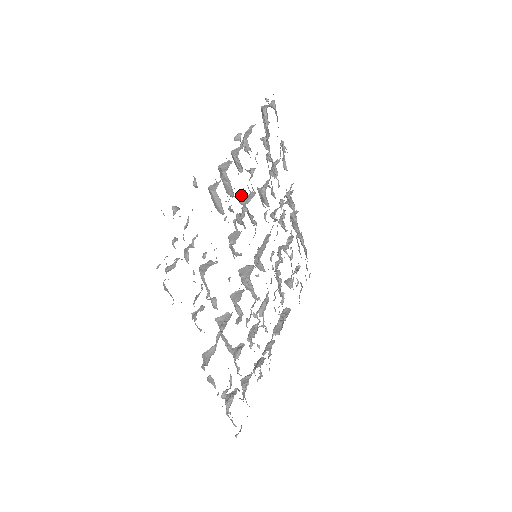
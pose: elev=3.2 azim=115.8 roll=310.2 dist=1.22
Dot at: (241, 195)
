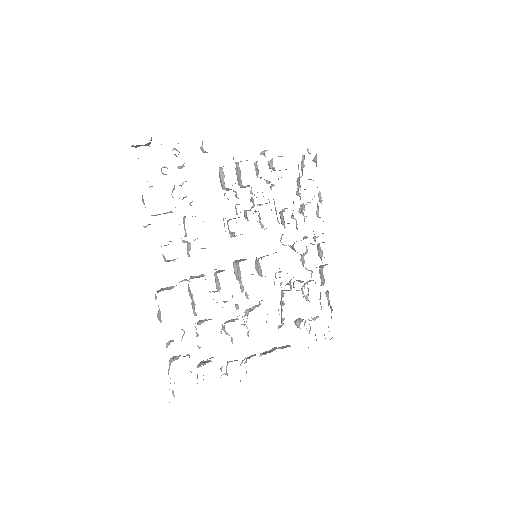
Dot at: (252, 192)
